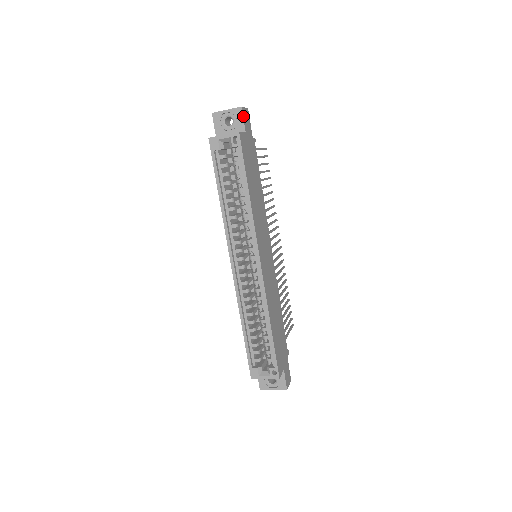
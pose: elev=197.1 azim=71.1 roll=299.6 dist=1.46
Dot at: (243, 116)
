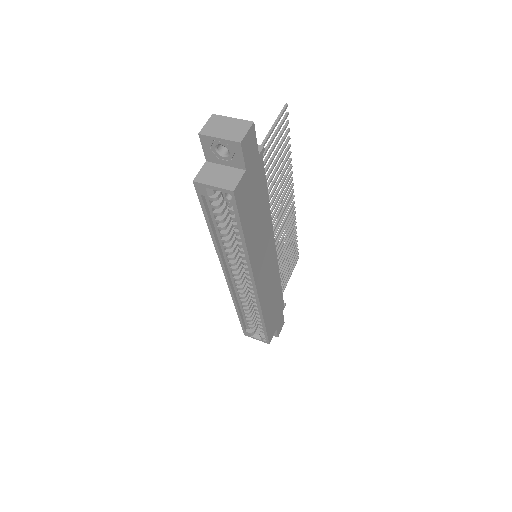
Dot at: (243, 152)
